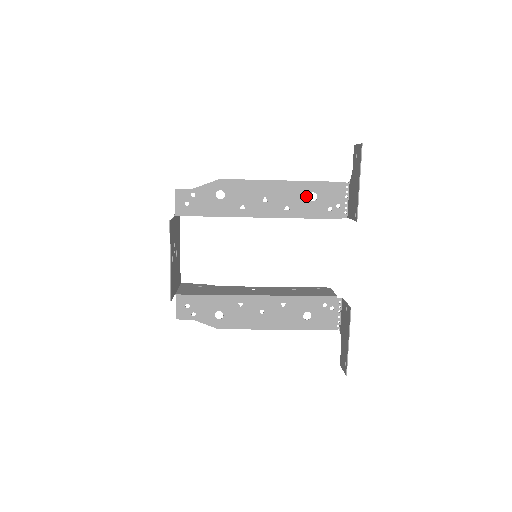
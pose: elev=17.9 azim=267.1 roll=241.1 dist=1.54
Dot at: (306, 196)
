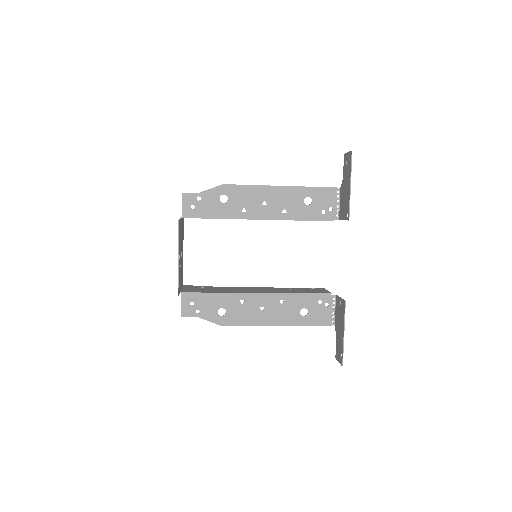
Dot at: (302, 200)
